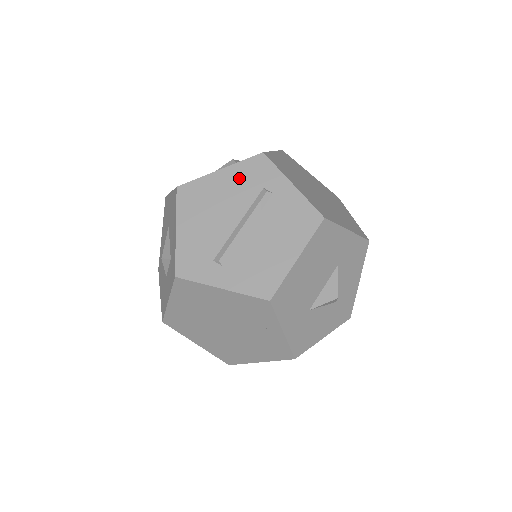
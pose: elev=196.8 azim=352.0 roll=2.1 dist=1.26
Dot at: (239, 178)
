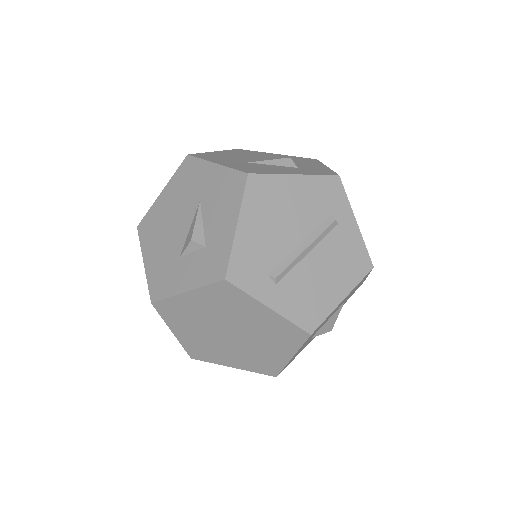
Dot at: (312, 193)
